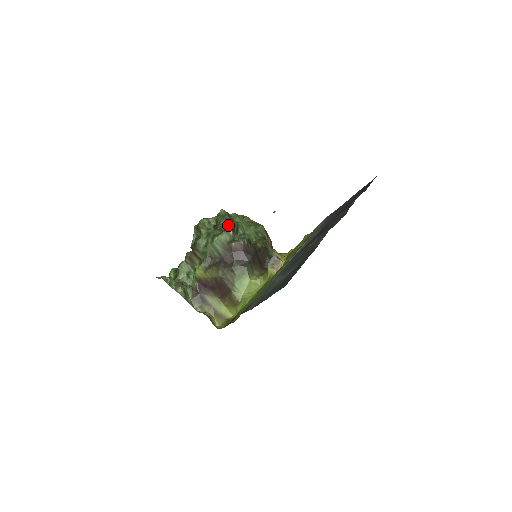
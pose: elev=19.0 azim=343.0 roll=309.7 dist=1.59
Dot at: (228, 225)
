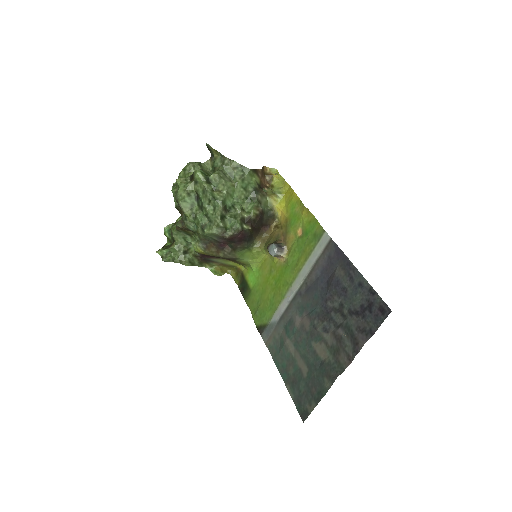
Dot at: (215, 214)
